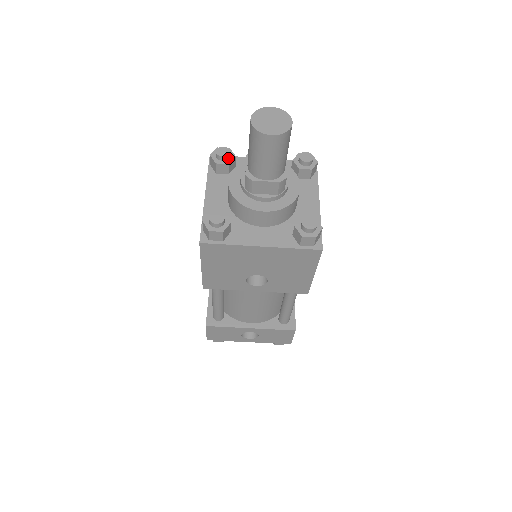
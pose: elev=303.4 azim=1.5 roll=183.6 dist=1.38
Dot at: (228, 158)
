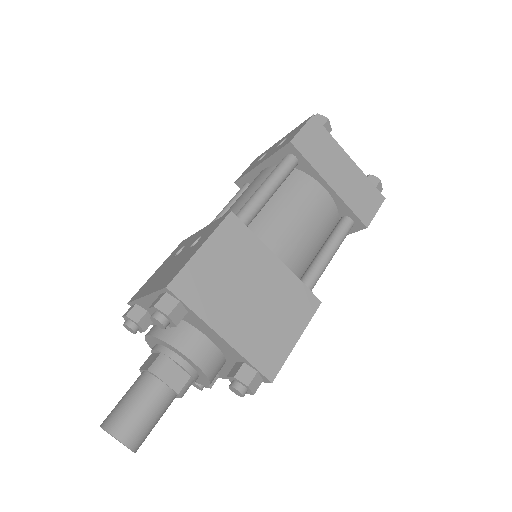
Dot at: (137, 328)
